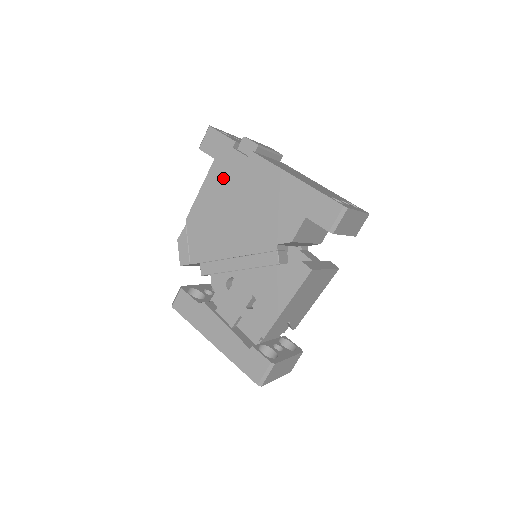
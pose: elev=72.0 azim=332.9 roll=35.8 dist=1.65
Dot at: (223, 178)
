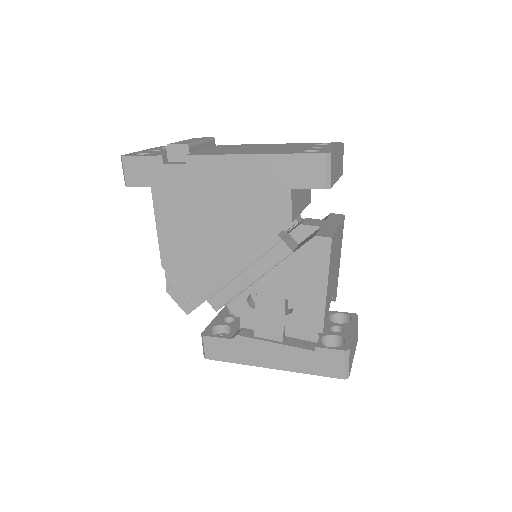
Dot at: (174, 202)
